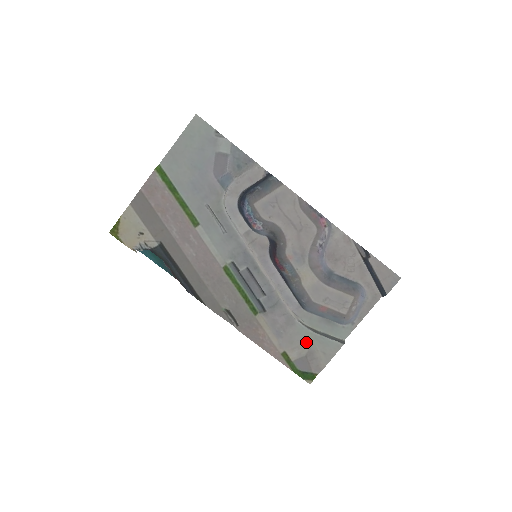
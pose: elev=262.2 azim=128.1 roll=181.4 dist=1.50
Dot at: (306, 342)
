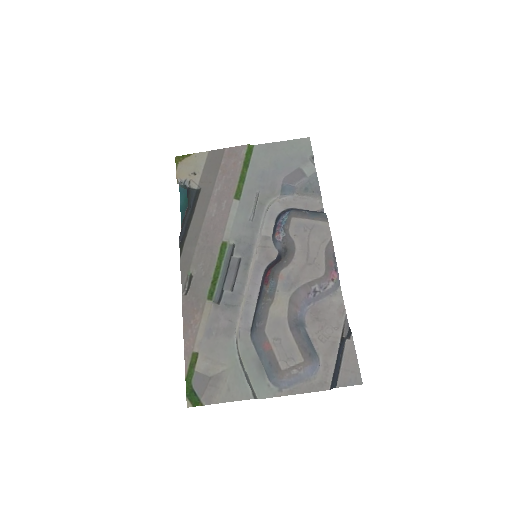
Dot at: (224, 363)
